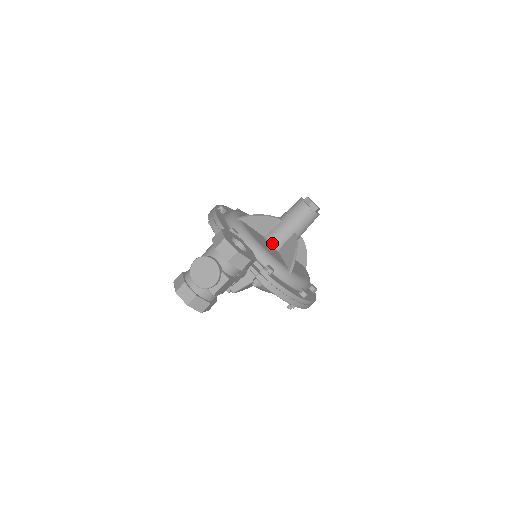
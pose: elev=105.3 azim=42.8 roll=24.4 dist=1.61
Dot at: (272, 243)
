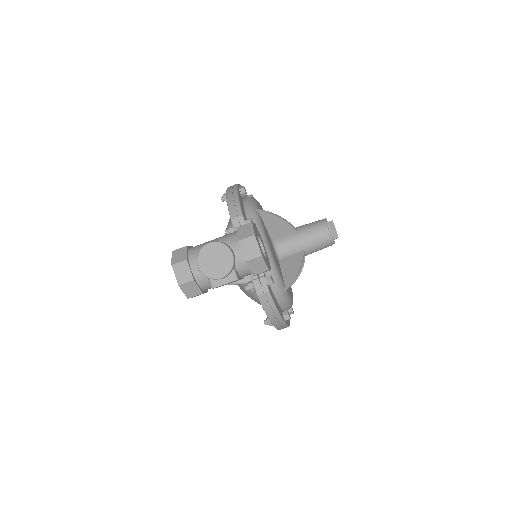
Dot at: (277, 250)
